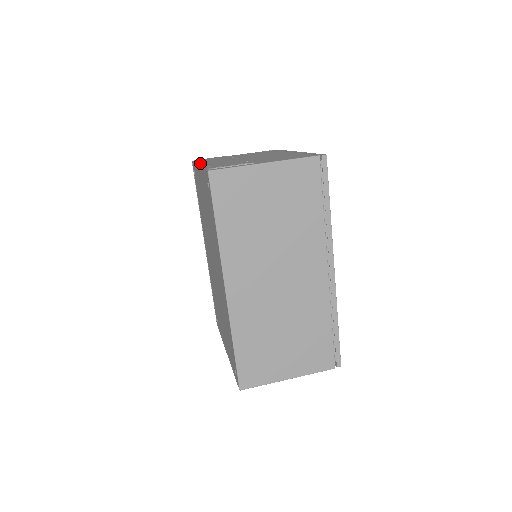
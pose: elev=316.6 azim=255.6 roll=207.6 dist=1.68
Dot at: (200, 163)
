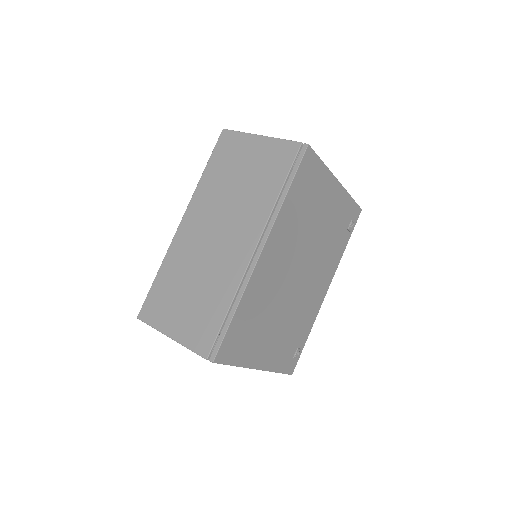
Dot at: occluded
